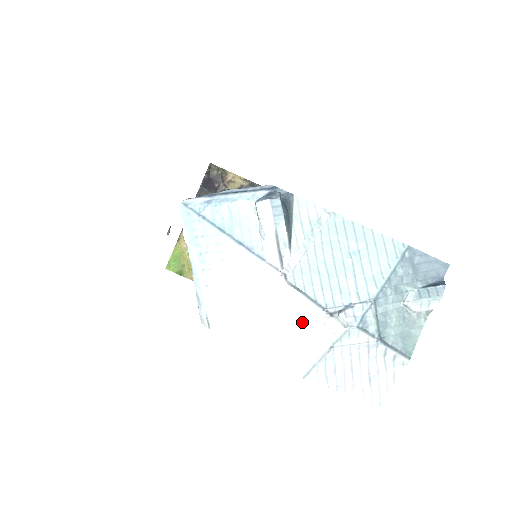
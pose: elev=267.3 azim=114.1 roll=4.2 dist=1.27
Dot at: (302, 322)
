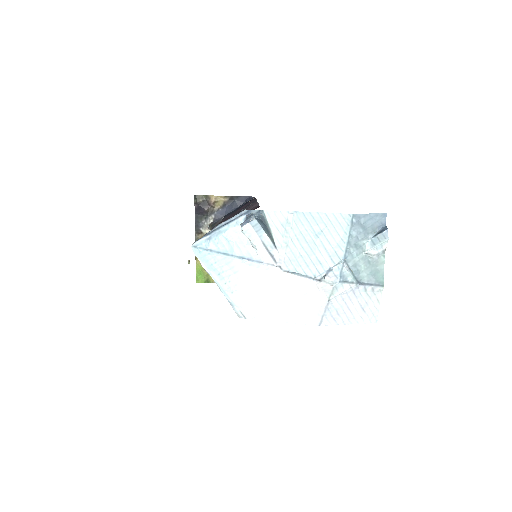
Dot at: (303, 292)
